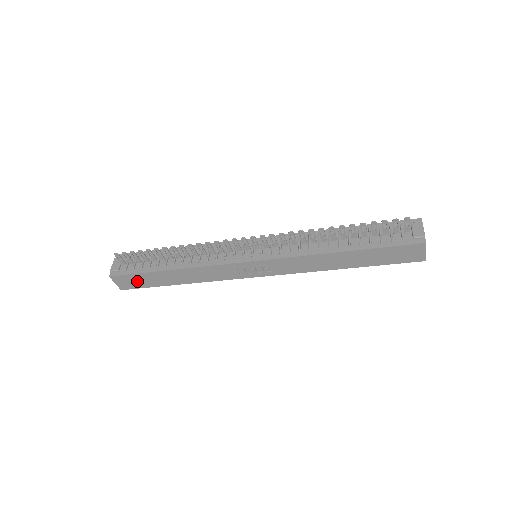
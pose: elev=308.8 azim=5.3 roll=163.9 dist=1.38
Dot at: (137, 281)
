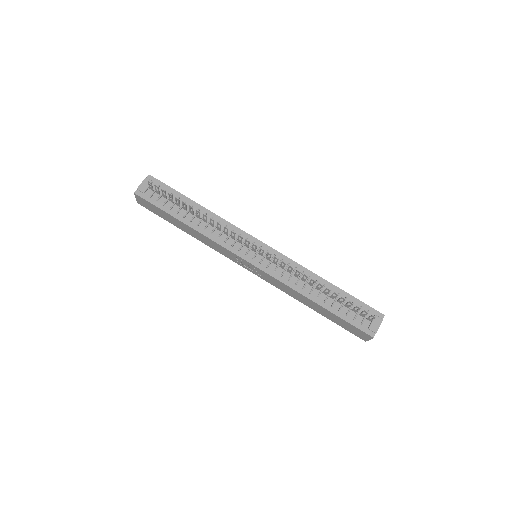
Dot at: (154, 209)
